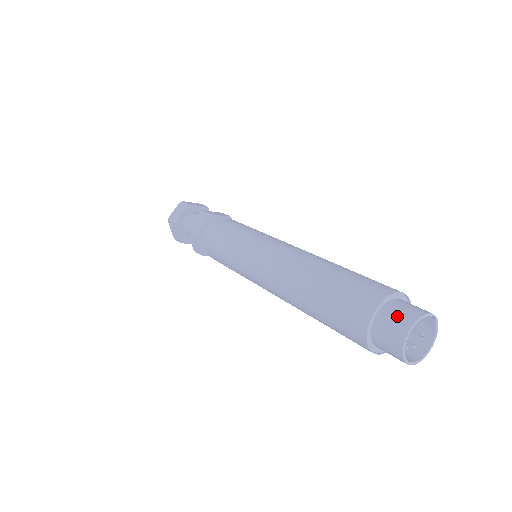
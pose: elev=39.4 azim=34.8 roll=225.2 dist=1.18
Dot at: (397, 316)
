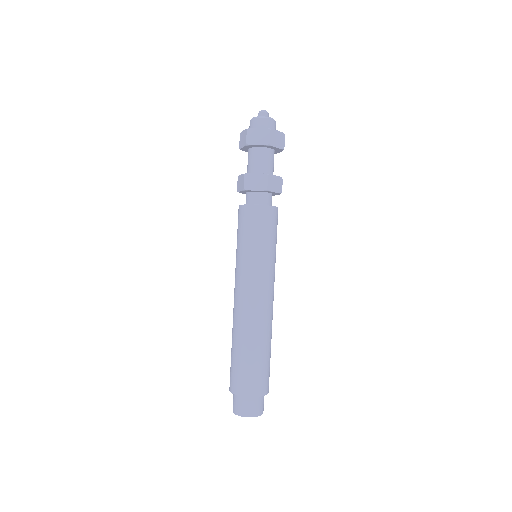
Dot at: (234, 403)
